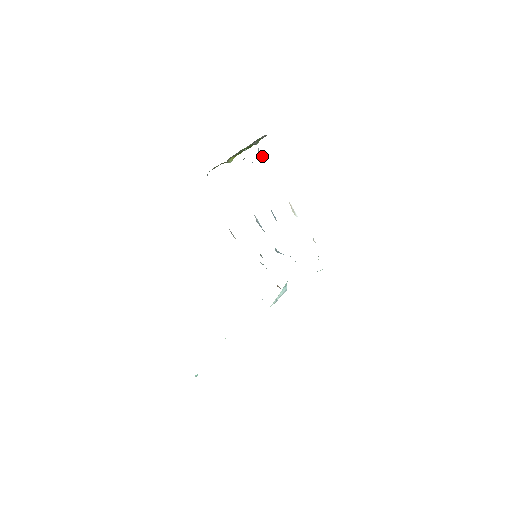
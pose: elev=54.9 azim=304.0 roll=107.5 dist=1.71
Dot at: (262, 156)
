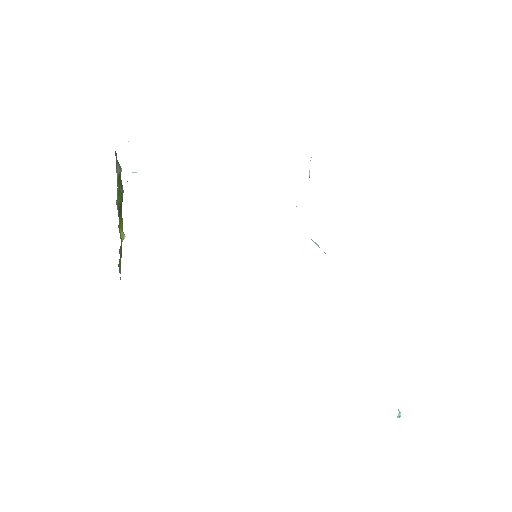
Dot at: occluded
